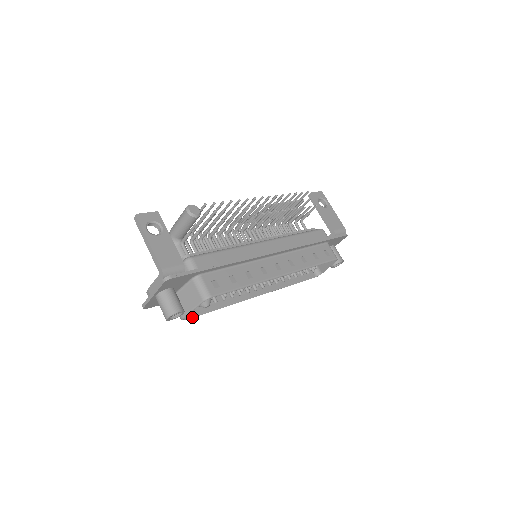
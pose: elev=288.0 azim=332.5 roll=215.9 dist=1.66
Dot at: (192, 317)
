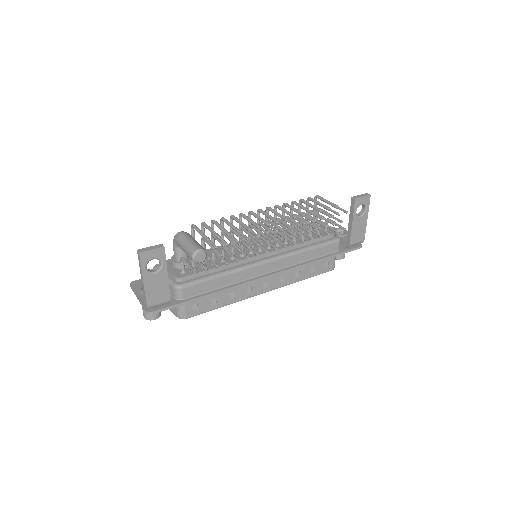
Dot at: occluded
